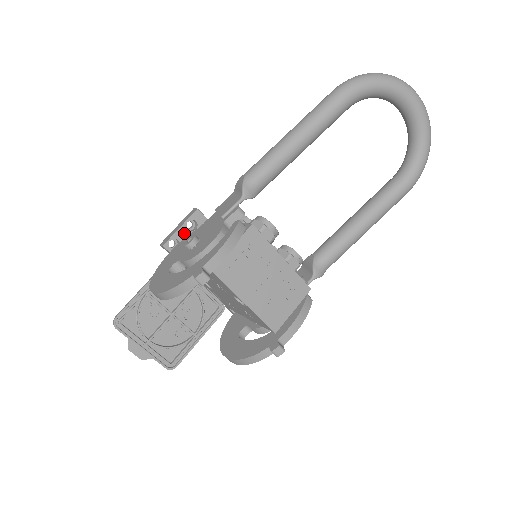
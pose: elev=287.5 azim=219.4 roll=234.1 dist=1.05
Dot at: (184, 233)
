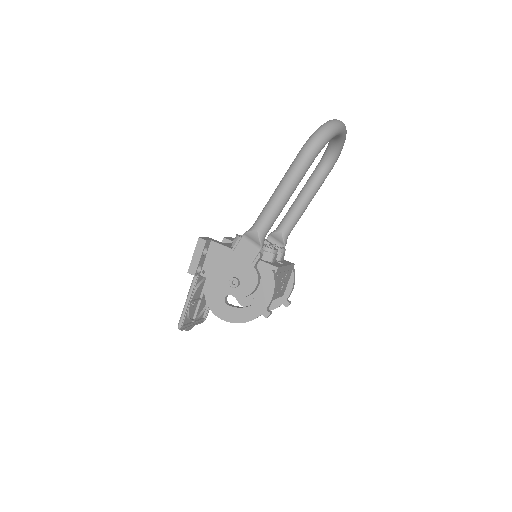
Dot at: (202, 259)
